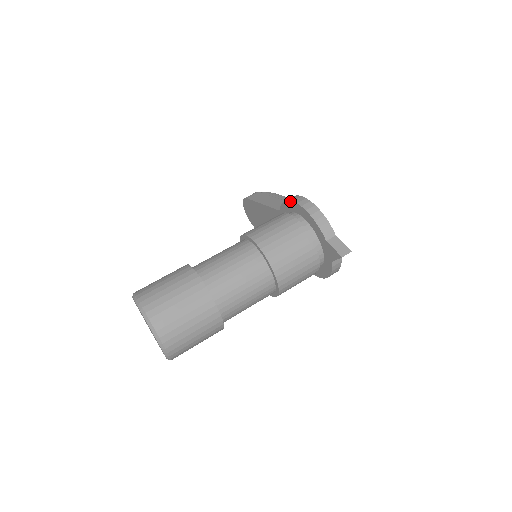
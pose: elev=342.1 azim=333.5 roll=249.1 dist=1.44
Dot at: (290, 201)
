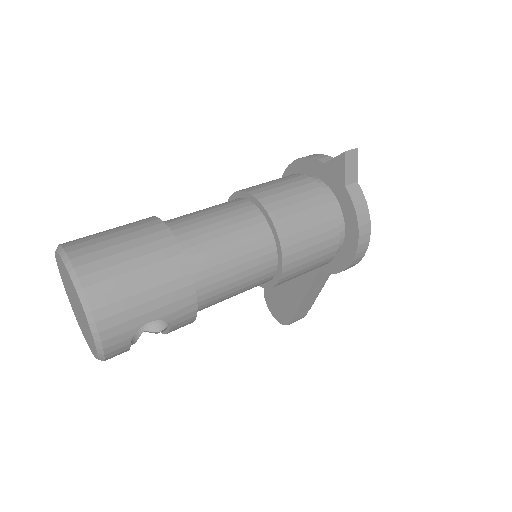
Dot at: occluded
